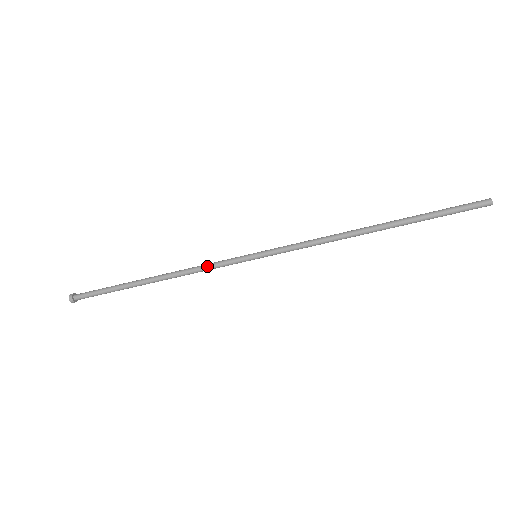
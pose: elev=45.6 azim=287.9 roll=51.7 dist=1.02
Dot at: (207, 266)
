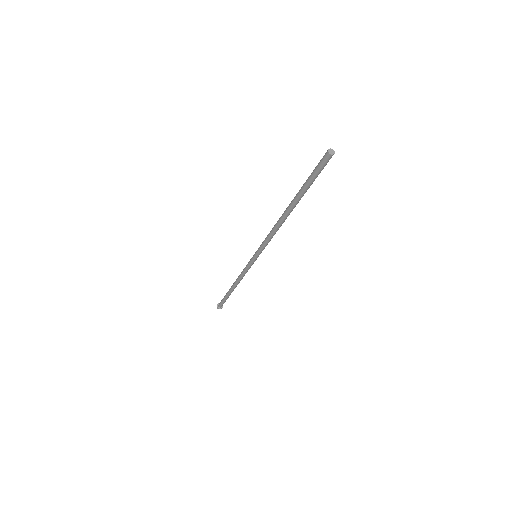
Dot at: (245, 273)
